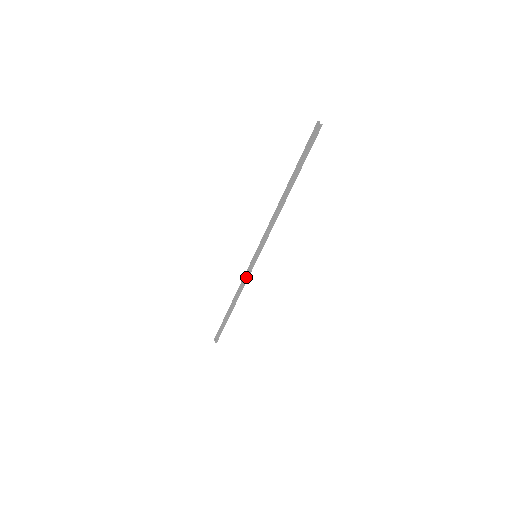
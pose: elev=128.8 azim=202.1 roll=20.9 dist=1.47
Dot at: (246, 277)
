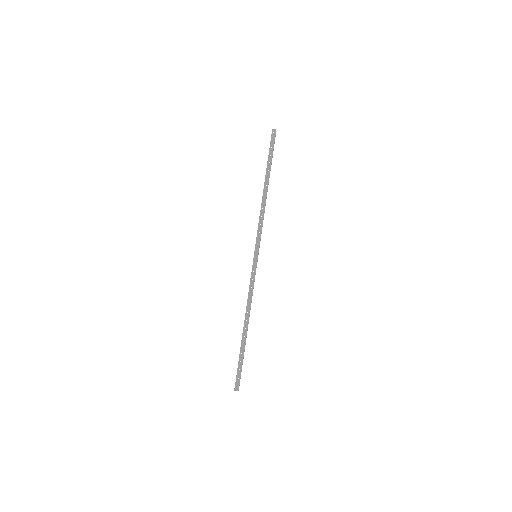
Dot at: (253, 282)
